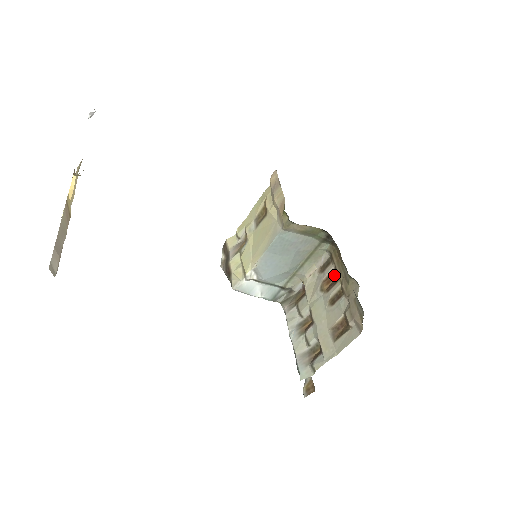
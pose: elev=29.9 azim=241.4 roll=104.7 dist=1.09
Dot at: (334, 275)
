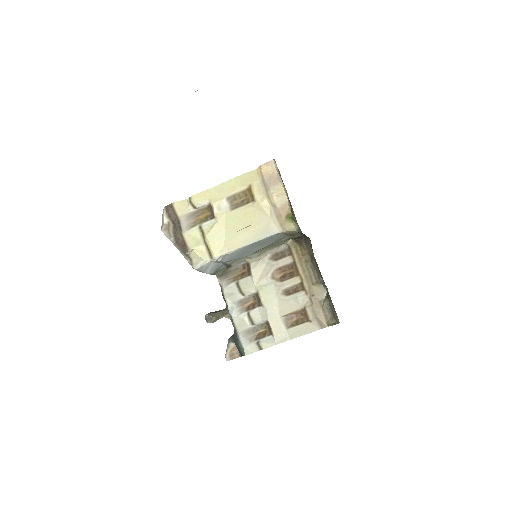
Dot at: (289, 268)
